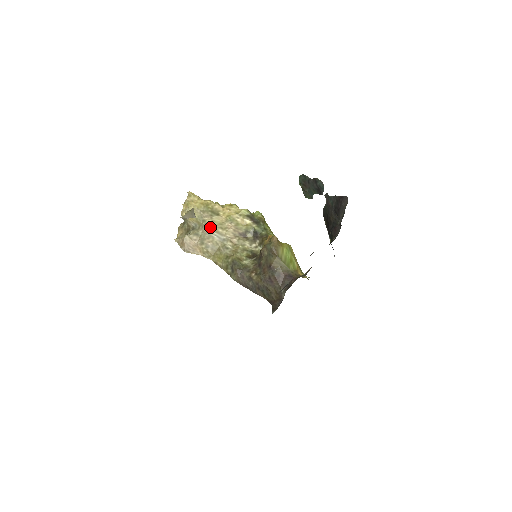
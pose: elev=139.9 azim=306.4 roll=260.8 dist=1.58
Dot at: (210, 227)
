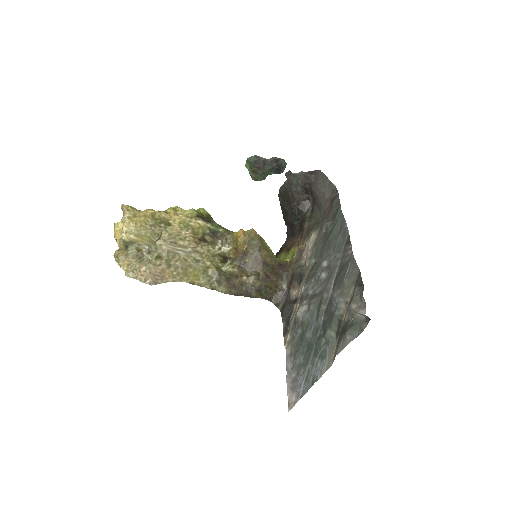
Dot at: (170, 243)
